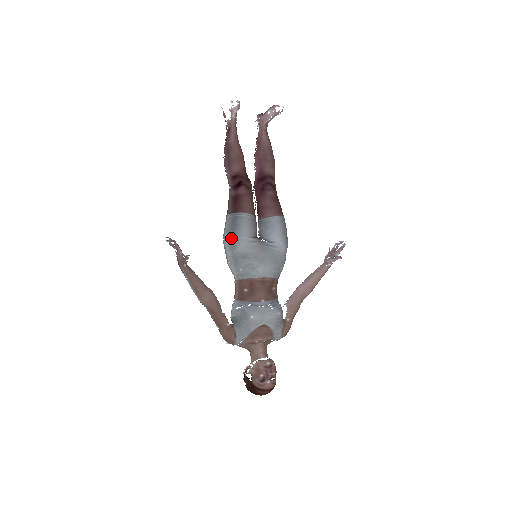
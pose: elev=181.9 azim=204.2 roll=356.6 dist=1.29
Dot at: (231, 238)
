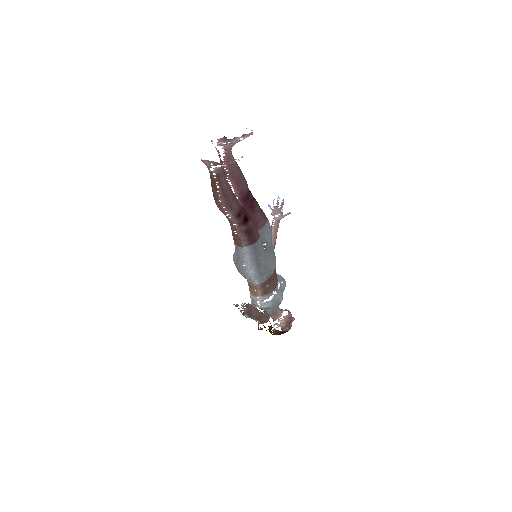
Dot at: (256, 263)
